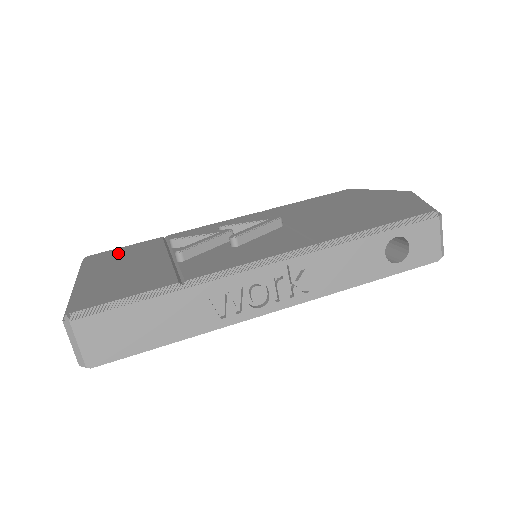
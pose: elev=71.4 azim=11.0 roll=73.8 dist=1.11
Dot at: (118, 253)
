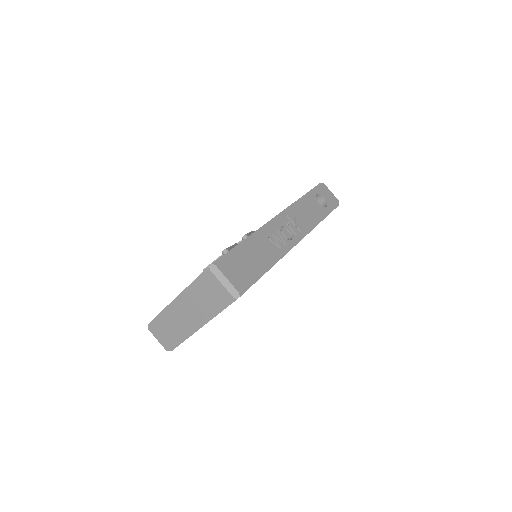
Dot at: occluded
